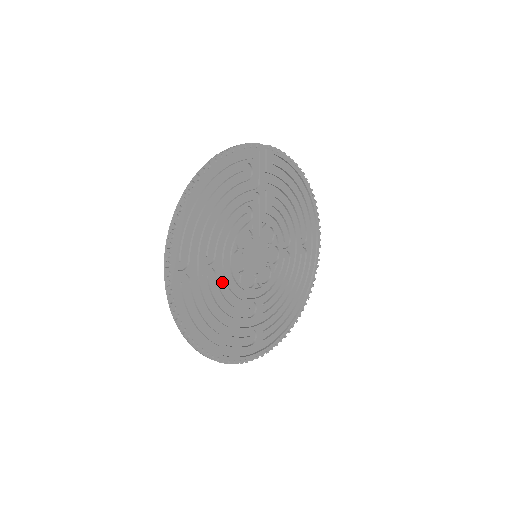
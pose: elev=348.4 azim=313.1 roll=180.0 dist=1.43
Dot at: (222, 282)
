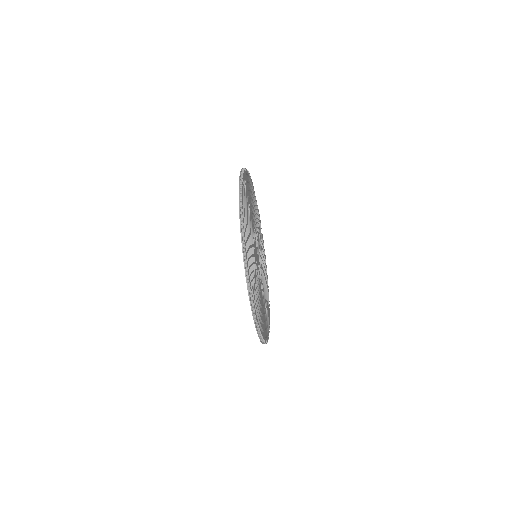
Dot at: occluded
